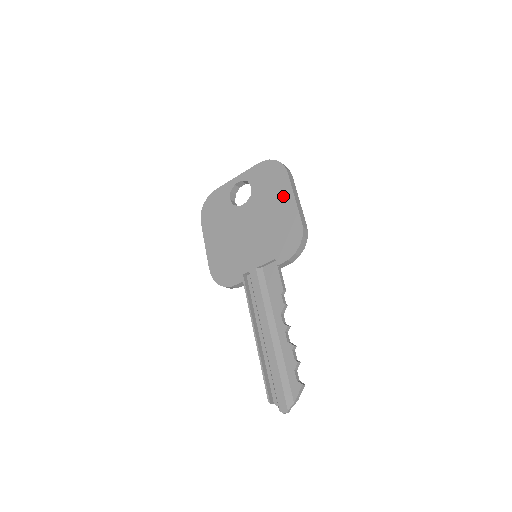
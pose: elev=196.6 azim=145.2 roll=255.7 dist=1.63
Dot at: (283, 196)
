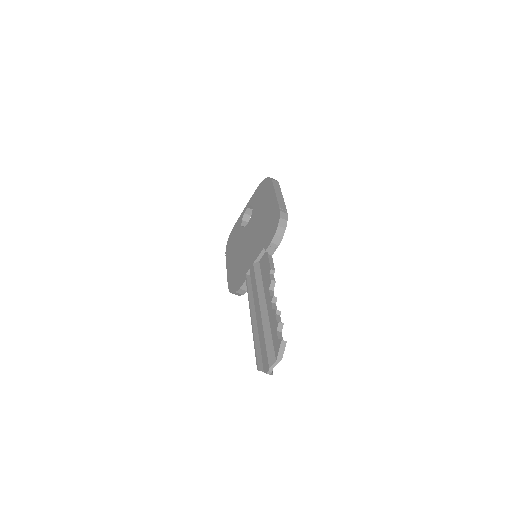
Dot at: (269, 198)
